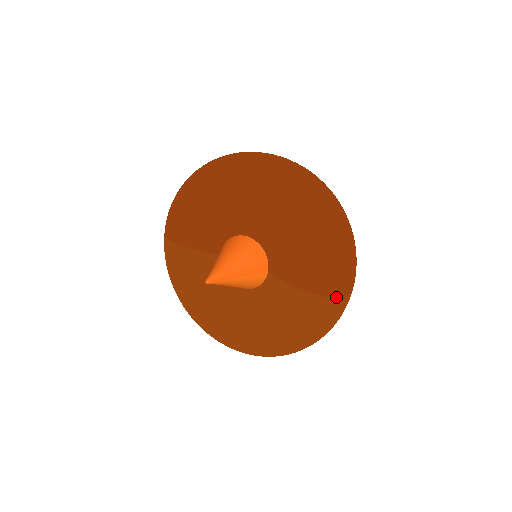
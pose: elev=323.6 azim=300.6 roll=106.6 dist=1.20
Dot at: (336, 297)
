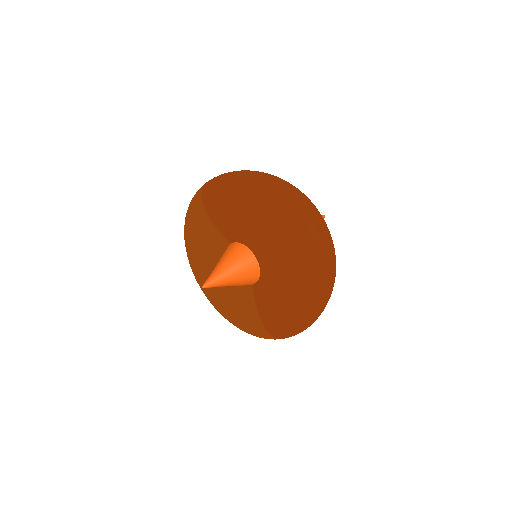
Dot at: (278, 338)
